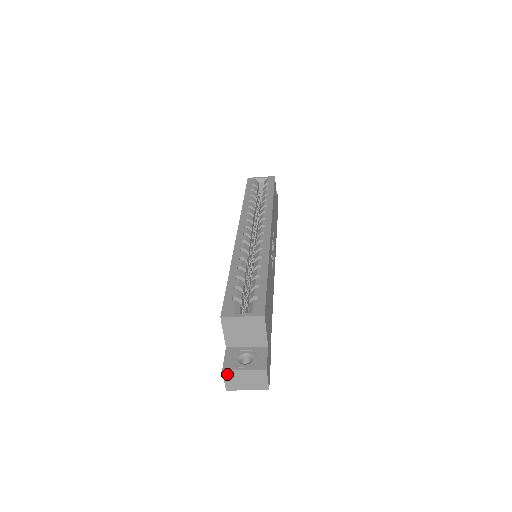
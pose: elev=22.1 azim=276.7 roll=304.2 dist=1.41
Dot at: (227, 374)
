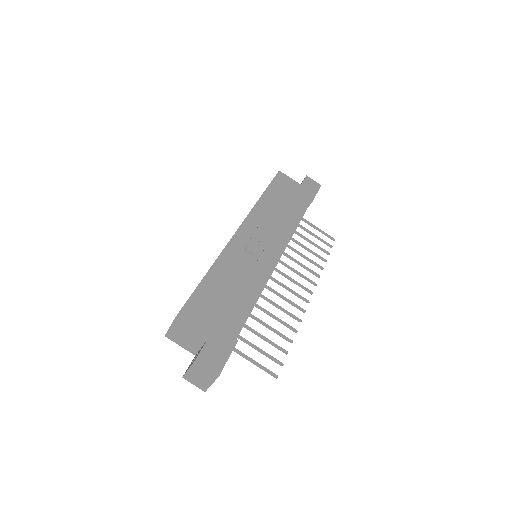
Dot at: (187, 379)
